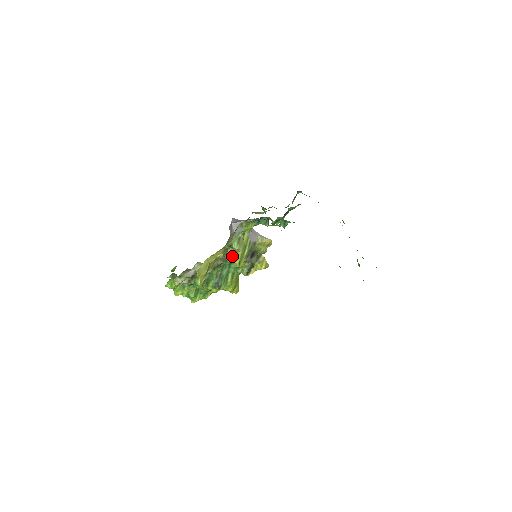
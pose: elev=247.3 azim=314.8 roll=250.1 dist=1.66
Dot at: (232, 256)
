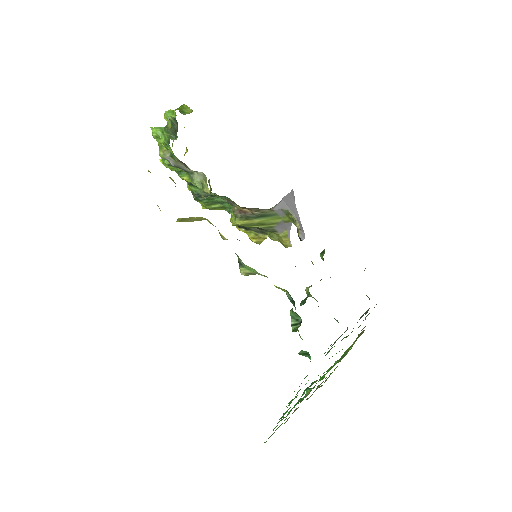
Dot at: (241, 215)
